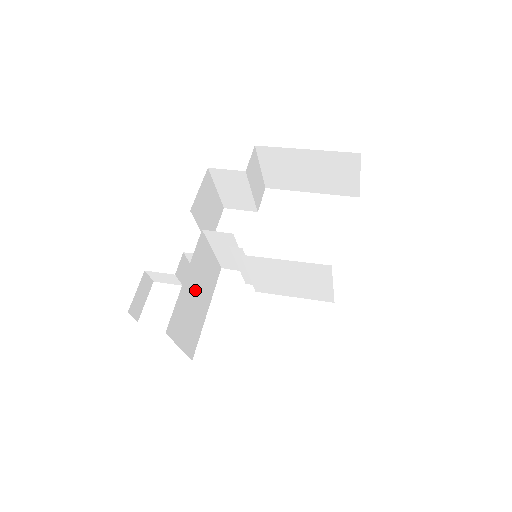
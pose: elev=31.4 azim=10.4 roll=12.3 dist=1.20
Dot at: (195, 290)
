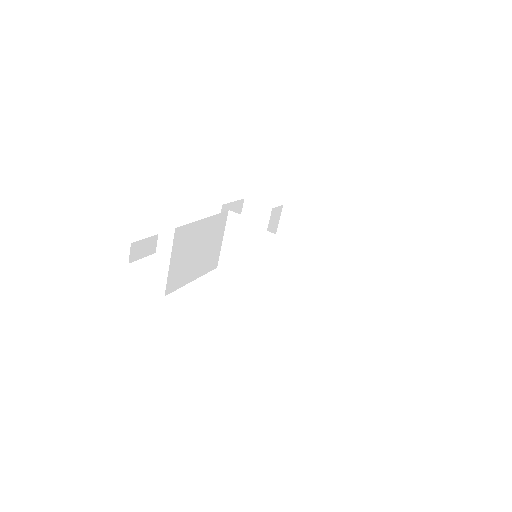
Dot at: (201, 243)
